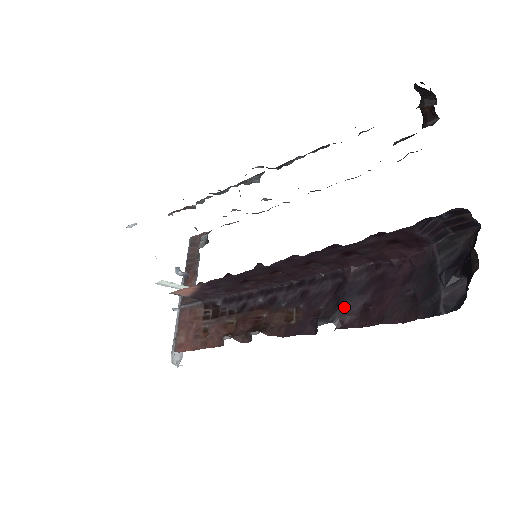
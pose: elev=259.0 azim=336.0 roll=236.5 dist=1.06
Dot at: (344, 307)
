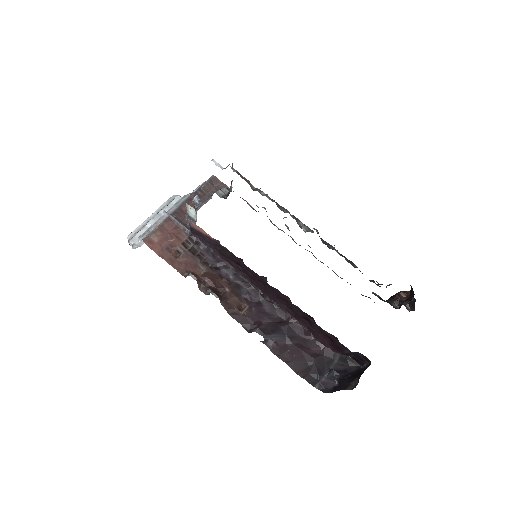
Dot at: (276, 336)
